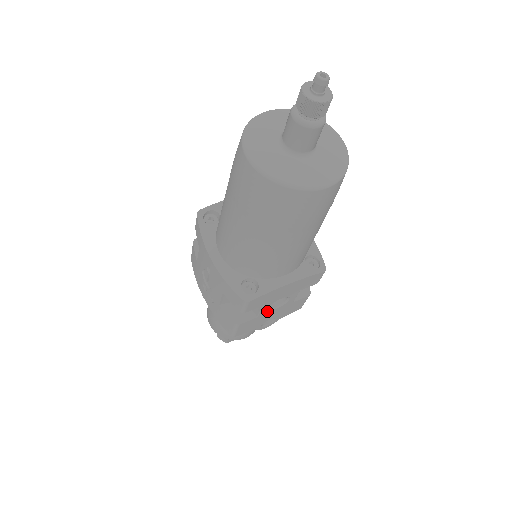
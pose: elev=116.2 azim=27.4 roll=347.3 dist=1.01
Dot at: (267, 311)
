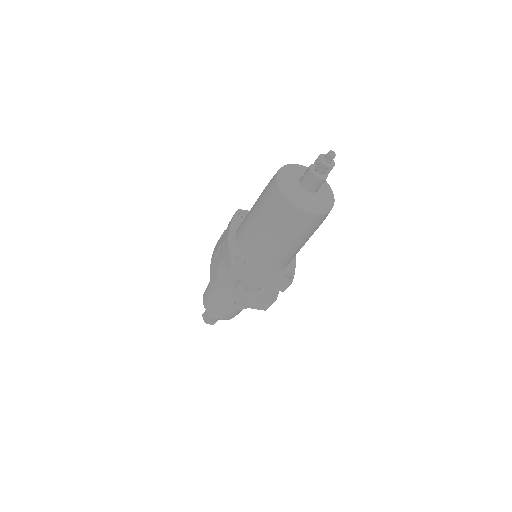
Dot at: (243, 290)
